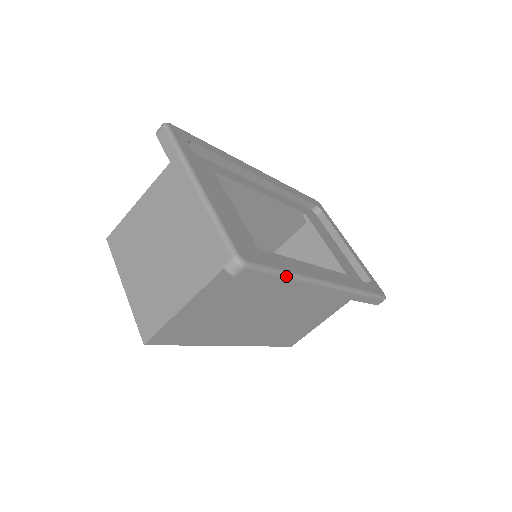
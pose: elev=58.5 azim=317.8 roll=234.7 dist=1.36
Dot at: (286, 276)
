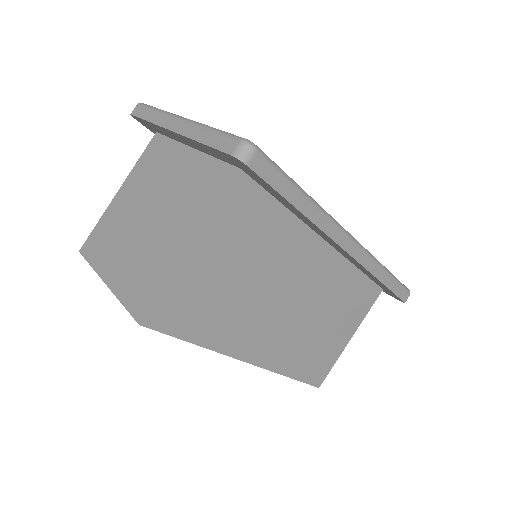
Dot at: (303, 193)
